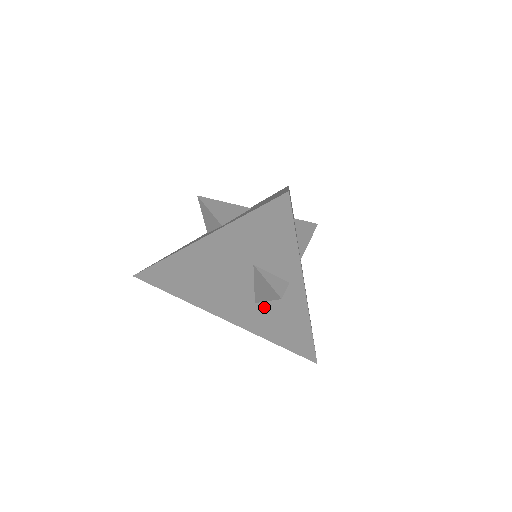
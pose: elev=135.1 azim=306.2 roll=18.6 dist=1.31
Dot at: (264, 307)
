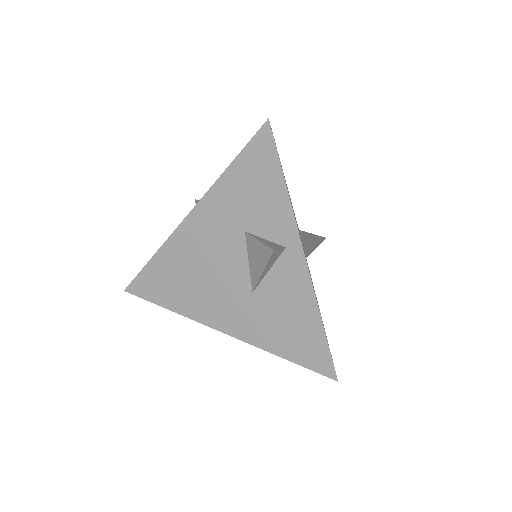
Dot at: (263, 296)
